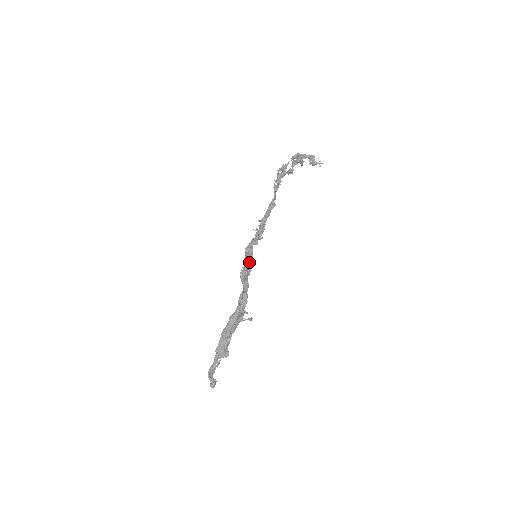
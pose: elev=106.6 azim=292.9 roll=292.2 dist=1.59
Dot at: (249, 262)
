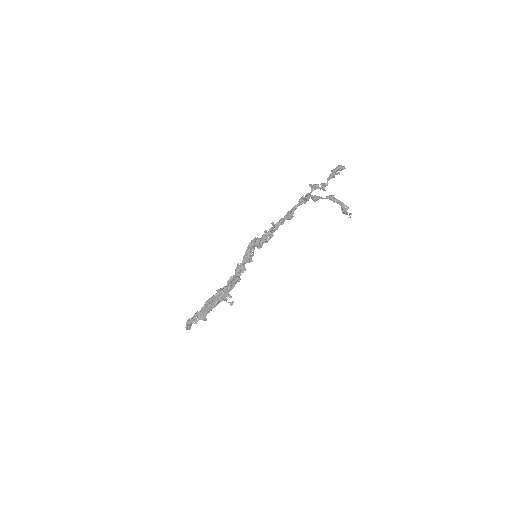
Dot at: (247, 262)
